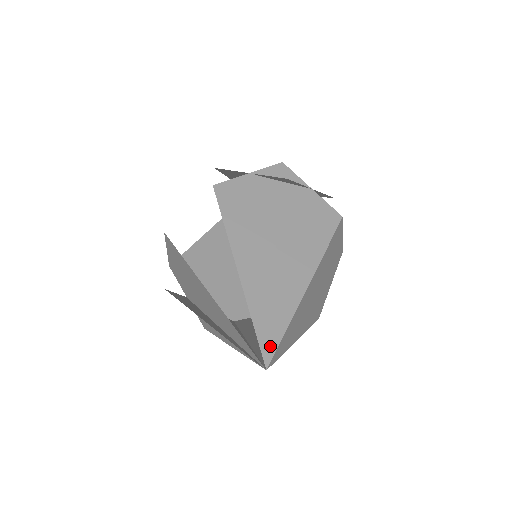
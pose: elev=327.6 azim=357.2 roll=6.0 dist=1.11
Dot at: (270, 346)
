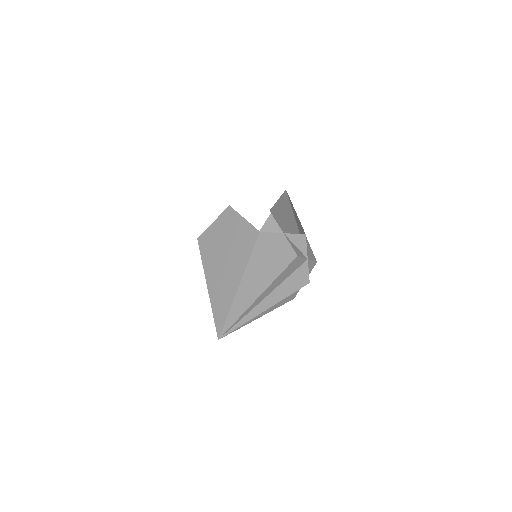
Dot at: (220, 327)
